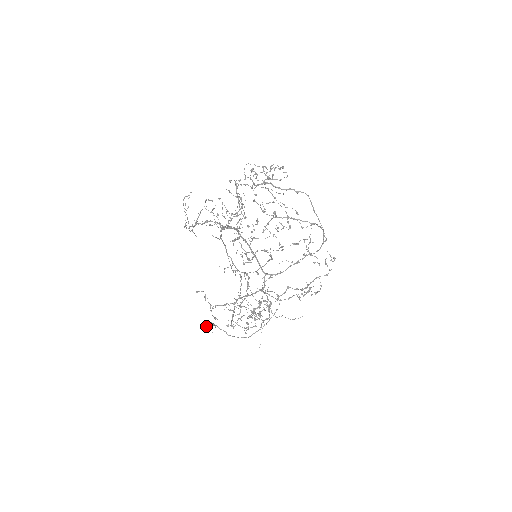
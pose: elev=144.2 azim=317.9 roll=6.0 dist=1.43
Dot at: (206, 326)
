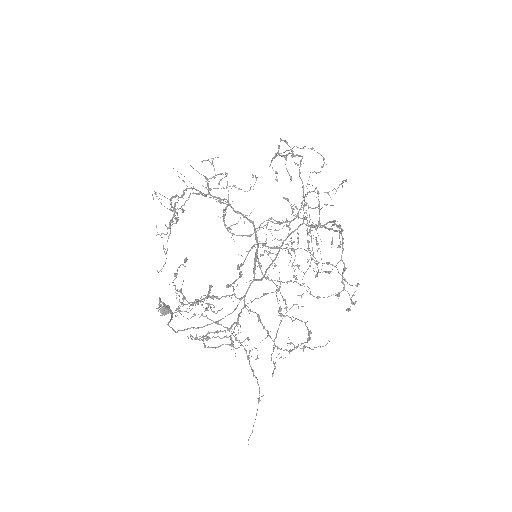
Dot at: (162, 308)
